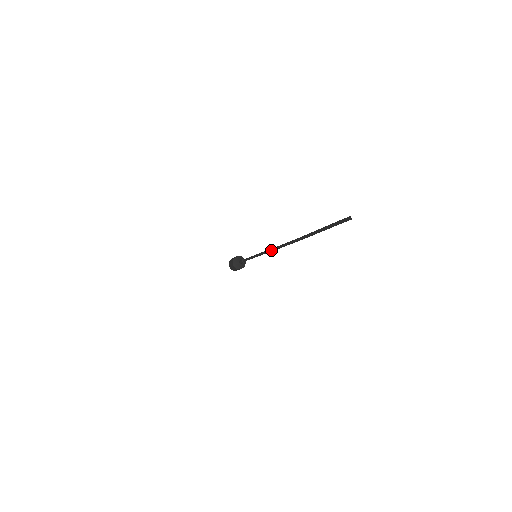
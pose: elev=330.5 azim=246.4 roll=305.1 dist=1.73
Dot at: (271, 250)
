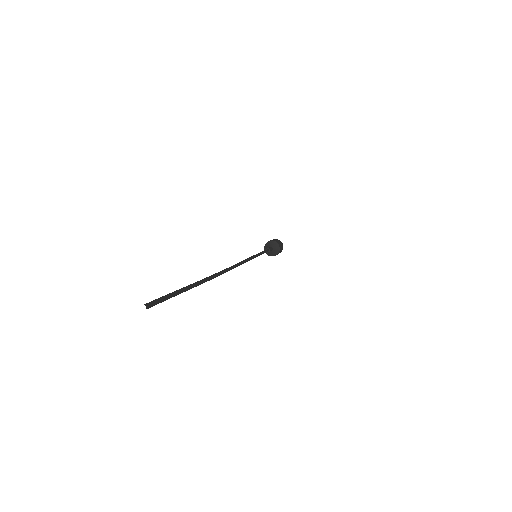
Dot at: occluded
